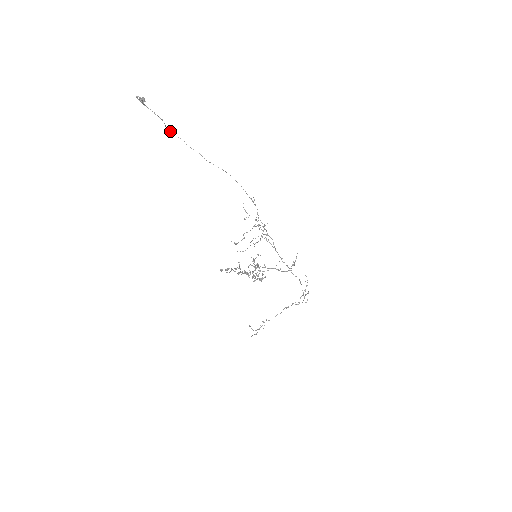
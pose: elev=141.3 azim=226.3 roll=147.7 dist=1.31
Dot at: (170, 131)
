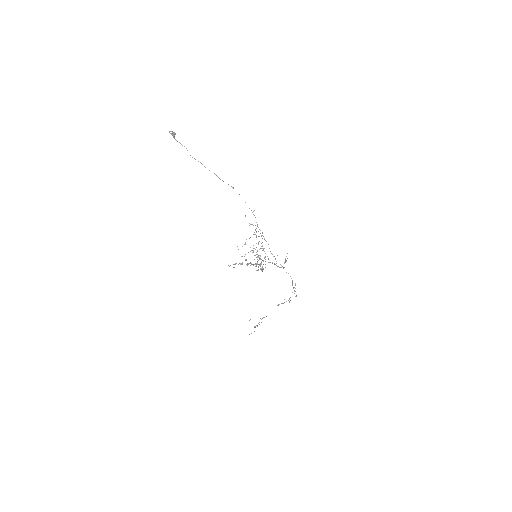
Dot at: (192, 157)
